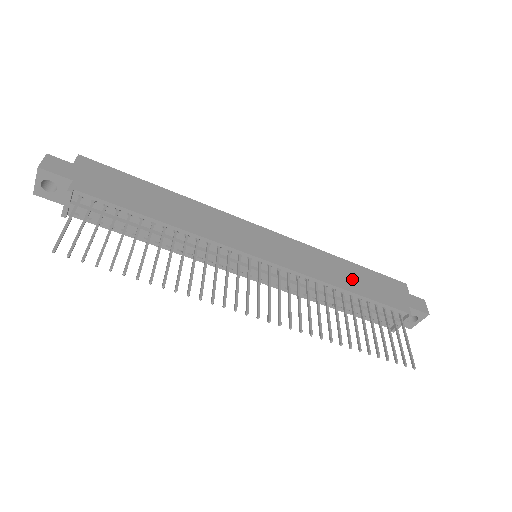
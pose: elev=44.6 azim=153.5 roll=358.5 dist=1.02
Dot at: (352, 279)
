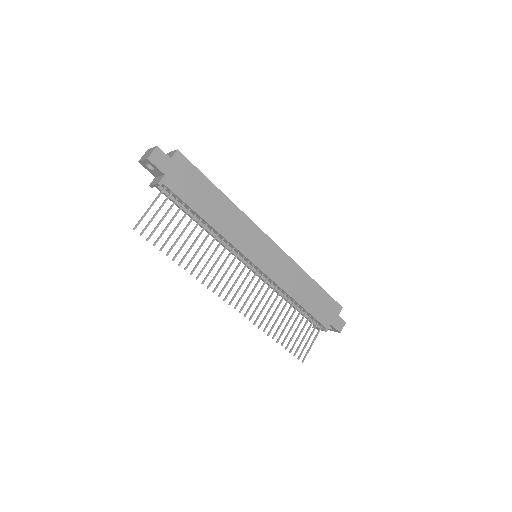
Dot at: (307, 295)
